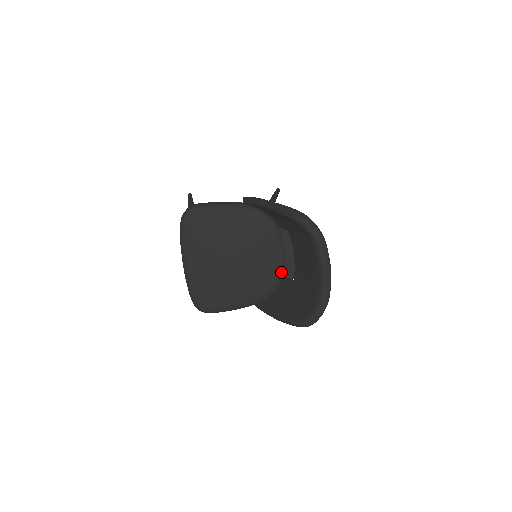
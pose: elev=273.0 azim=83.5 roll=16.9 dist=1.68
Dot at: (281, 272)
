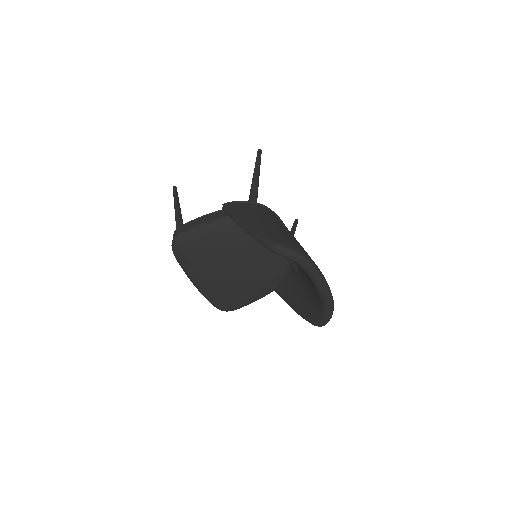
Dot at: (286, 261)
